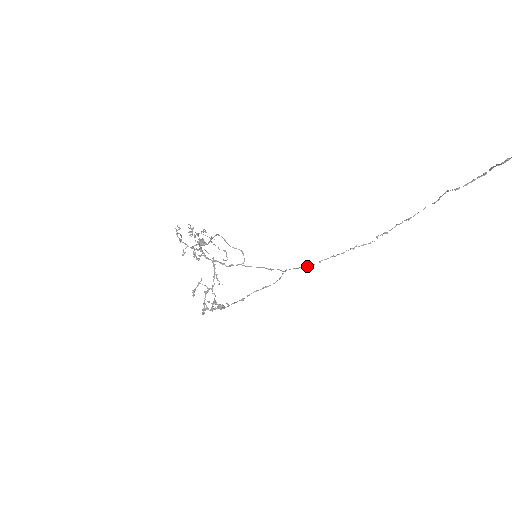
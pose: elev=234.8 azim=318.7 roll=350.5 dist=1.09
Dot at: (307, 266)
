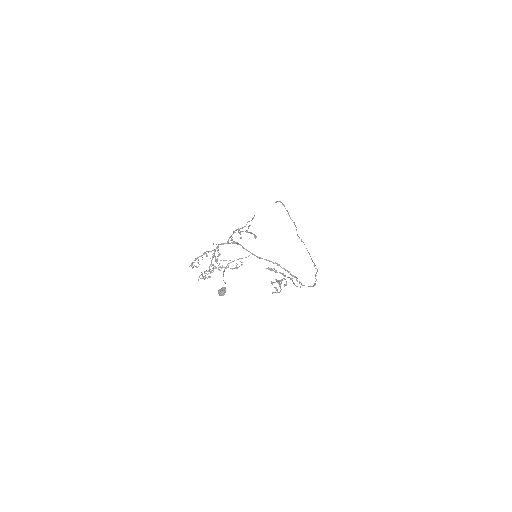
Dot at: (309, 286)
